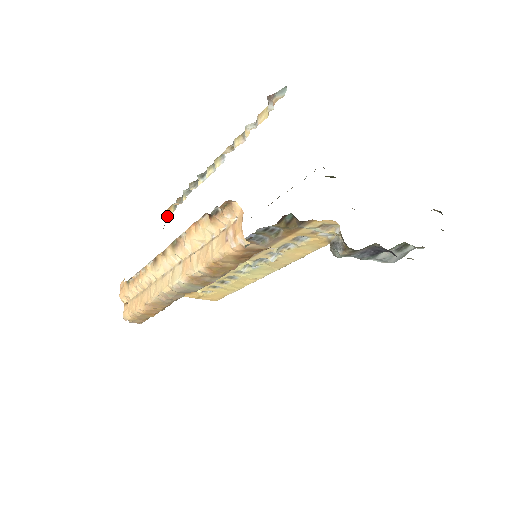
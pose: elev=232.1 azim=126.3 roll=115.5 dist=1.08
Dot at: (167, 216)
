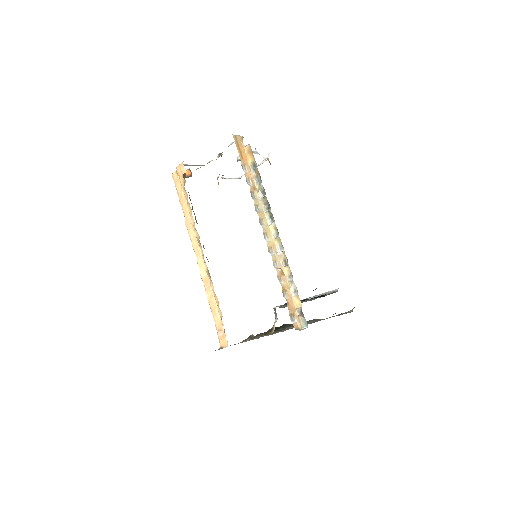
Dot at: (247, 151)
